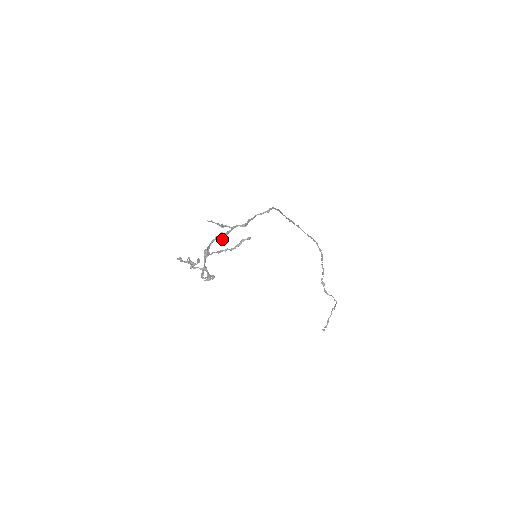
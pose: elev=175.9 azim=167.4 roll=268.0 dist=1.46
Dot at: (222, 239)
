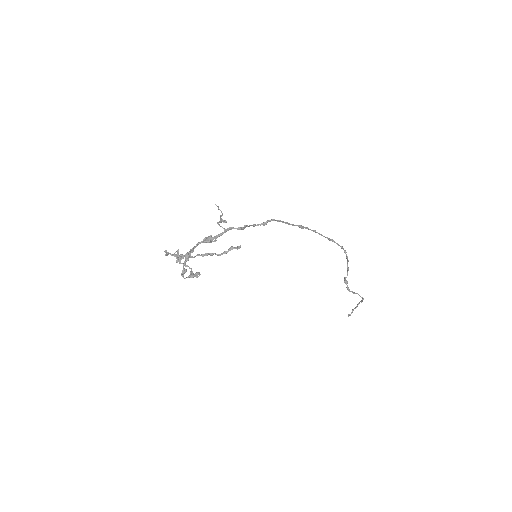
Dot at: (211, 242)
